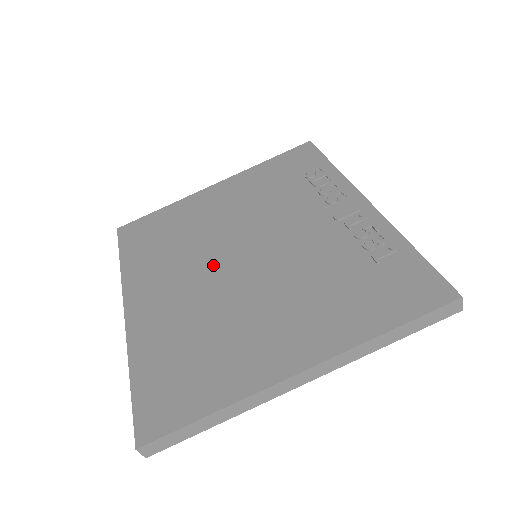
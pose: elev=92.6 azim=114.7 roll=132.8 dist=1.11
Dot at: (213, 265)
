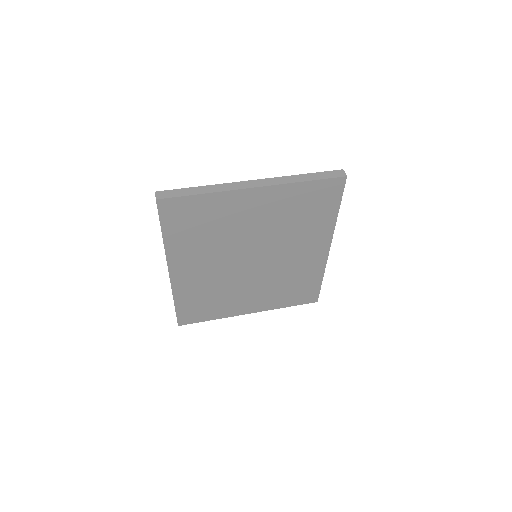
Dot at: occluded
